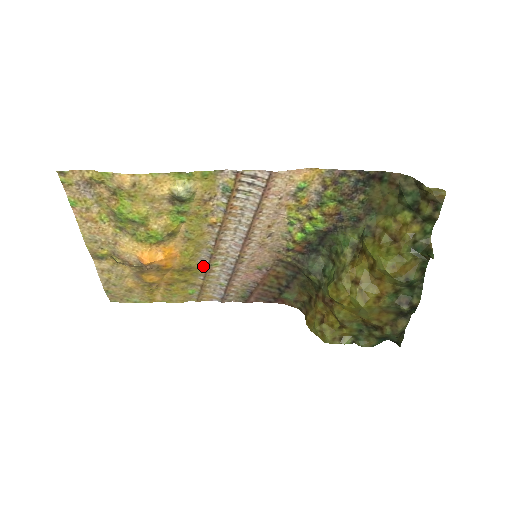
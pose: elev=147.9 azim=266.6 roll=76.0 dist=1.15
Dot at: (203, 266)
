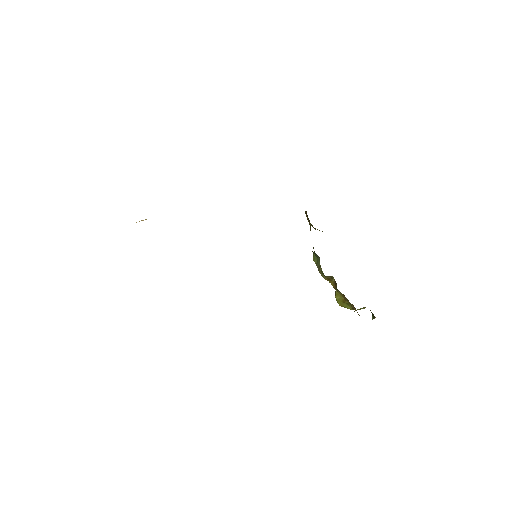
Dot at: occluded
